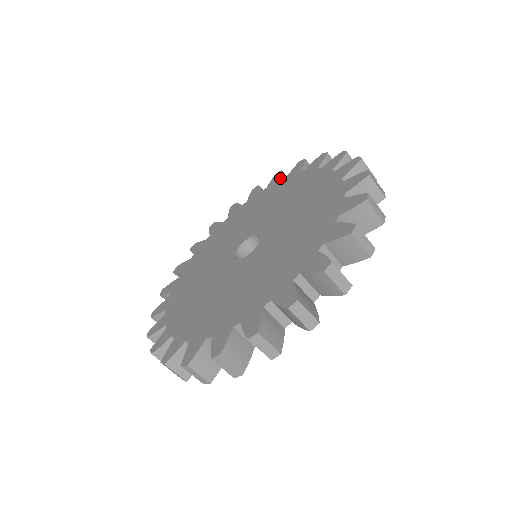
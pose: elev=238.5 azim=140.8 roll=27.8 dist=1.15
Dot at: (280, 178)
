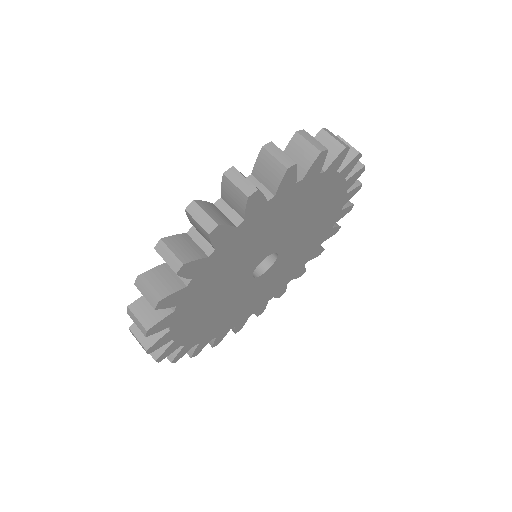
Dot at: occluded
